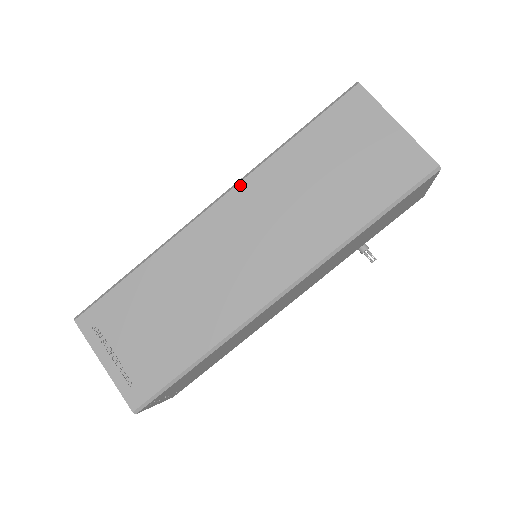
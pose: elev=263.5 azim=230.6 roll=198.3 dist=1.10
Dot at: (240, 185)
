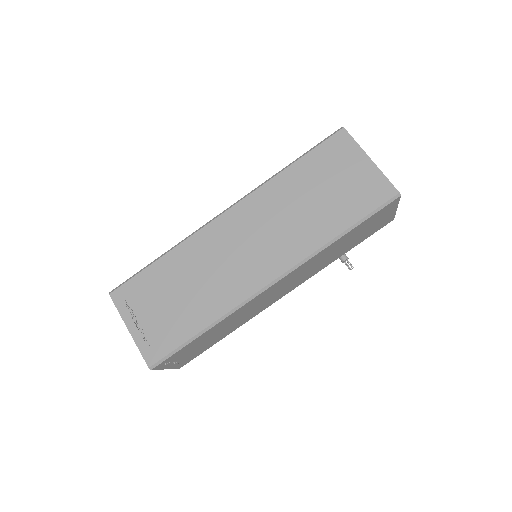
Dot at: (247, 198)
